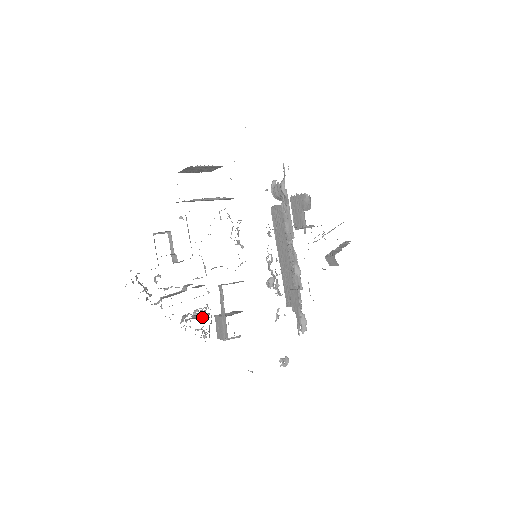
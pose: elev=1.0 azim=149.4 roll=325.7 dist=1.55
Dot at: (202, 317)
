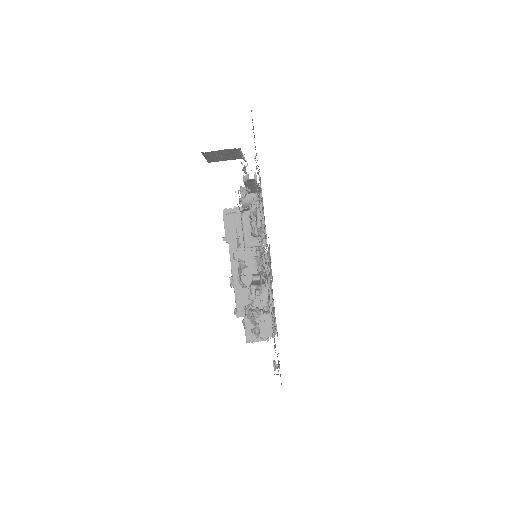
Dot at: occluded
